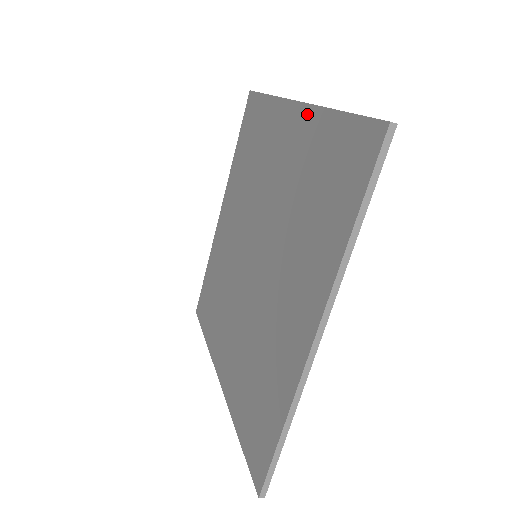
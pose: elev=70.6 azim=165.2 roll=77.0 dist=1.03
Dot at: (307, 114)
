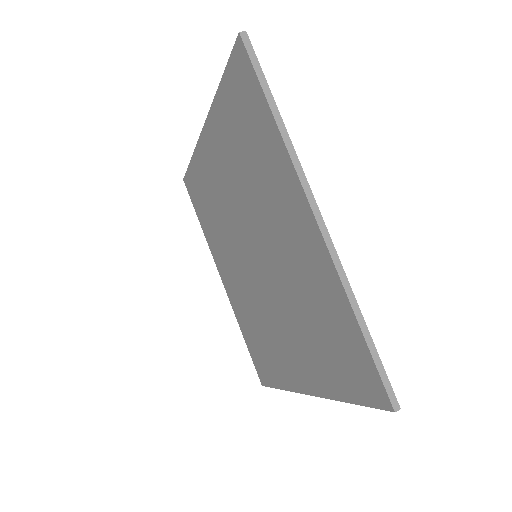
Dot at: (324, 256)
